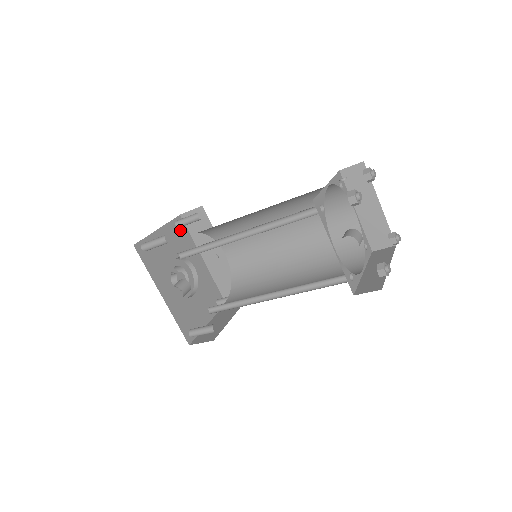
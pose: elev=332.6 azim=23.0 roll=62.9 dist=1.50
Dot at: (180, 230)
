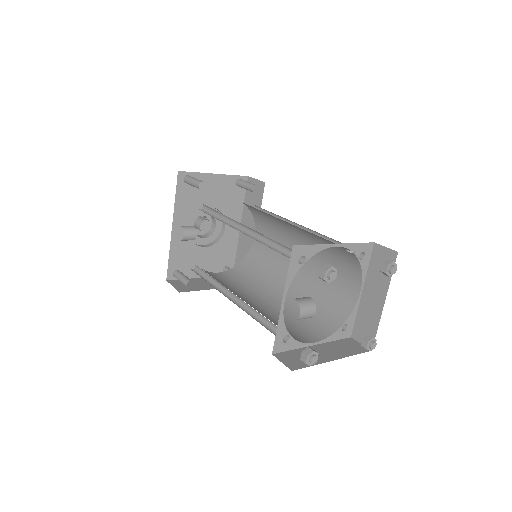
Dot at: (237, 188)
